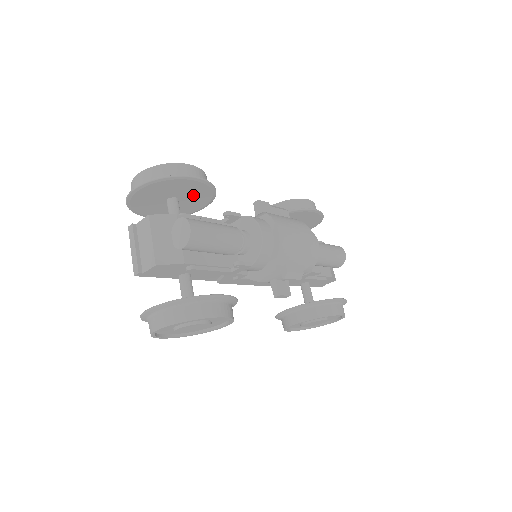
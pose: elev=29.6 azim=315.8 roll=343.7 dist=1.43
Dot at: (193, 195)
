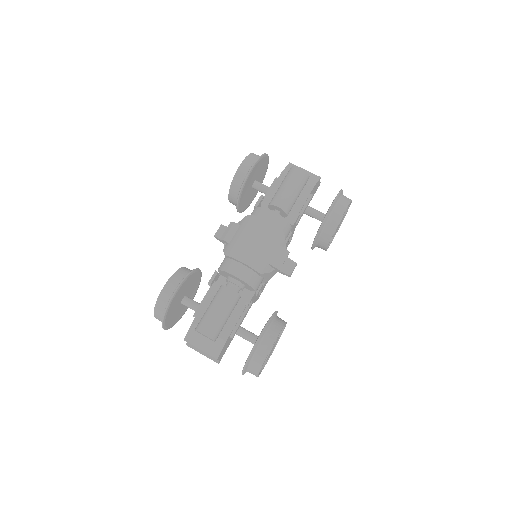
Dot at: (186, 287)
